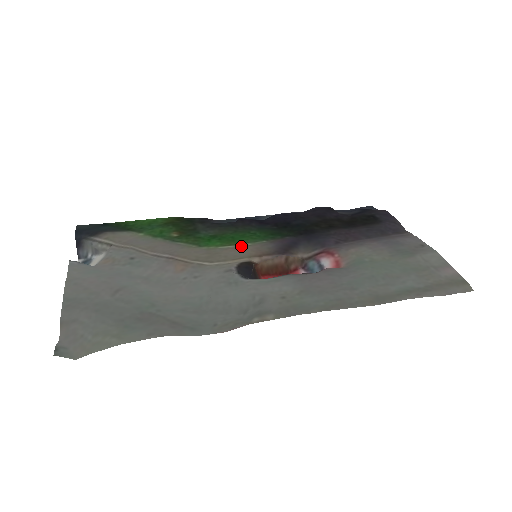
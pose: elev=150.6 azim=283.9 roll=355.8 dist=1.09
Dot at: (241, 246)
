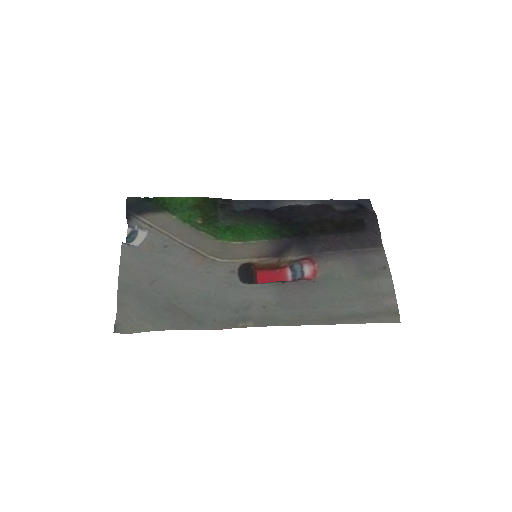
Dot at: (247, 243)
